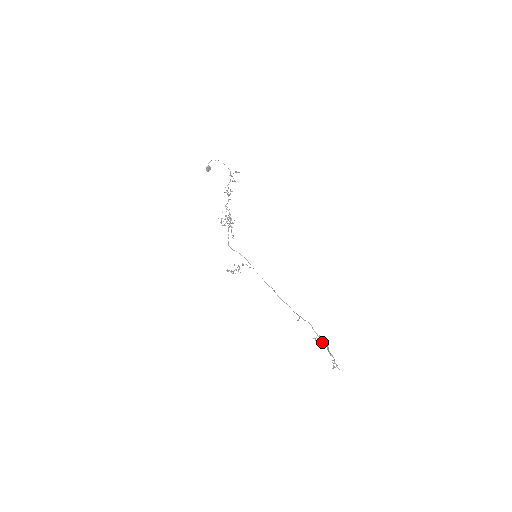
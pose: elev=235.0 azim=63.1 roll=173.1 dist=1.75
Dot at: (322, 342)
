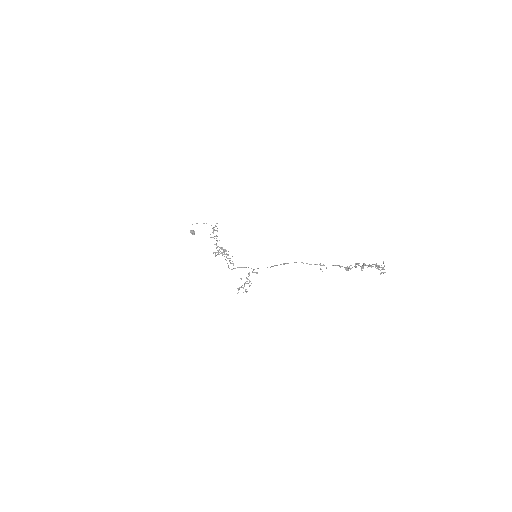
Dot at: (355, 265)
